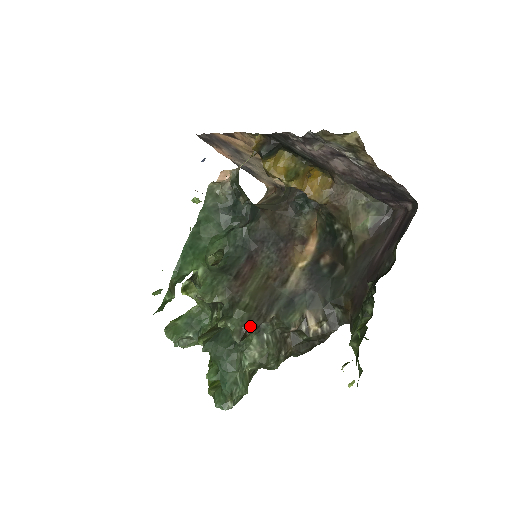
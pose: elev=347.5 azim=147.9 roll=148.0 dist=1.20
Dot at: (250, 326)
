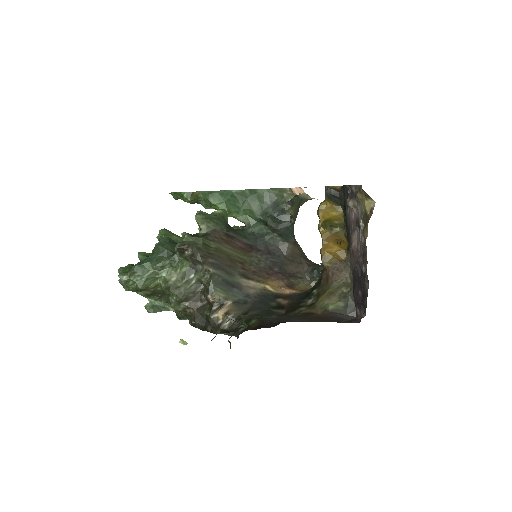
Dot at: (193, 251)
